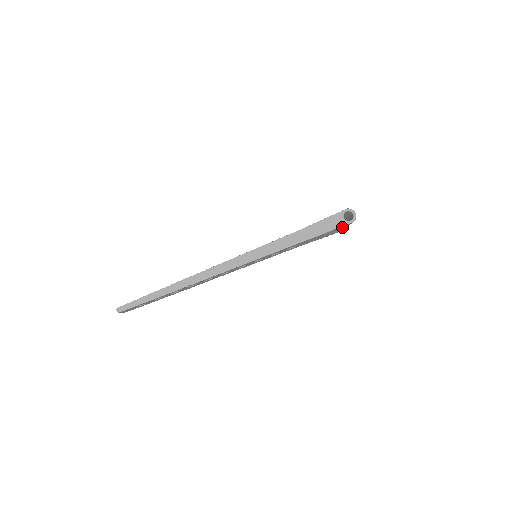
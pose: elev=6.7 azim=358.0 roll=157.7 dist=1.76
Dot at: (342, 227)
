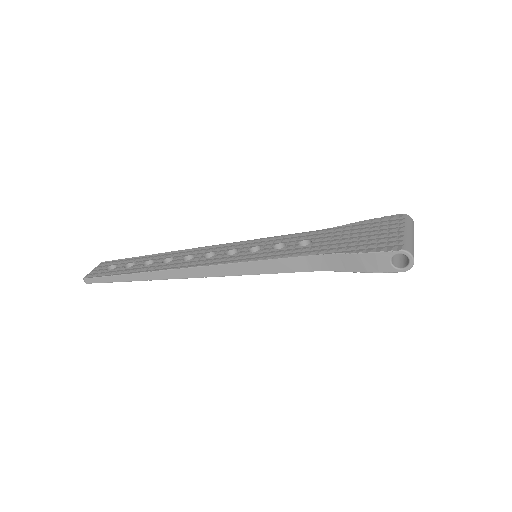
Dot at: occluded
